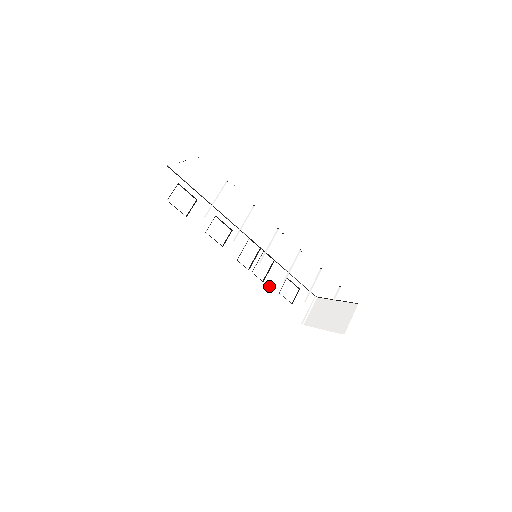
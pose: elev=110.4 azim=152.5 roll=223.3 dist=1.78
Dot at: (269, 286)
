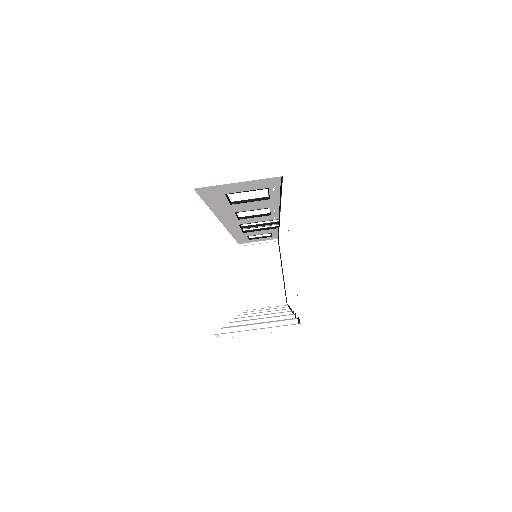
Dot at: (245, 234)
